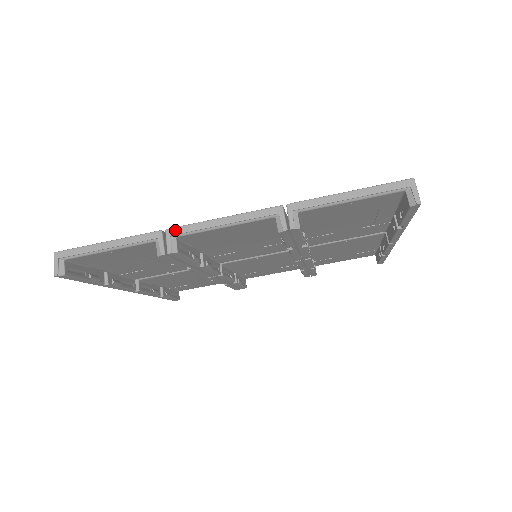
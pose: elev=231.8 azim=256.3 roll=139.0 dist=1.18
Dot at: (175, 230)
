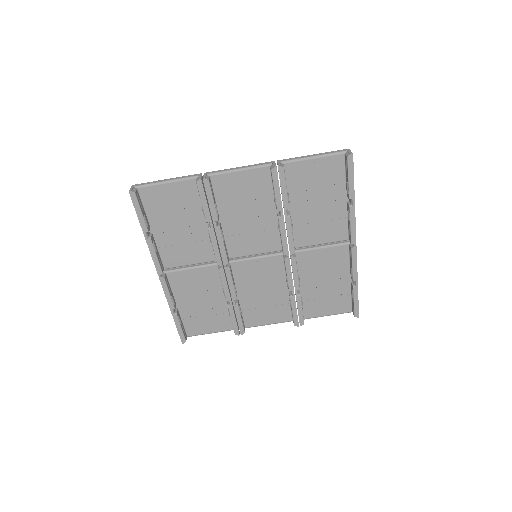
Dot at: (210, 172)
